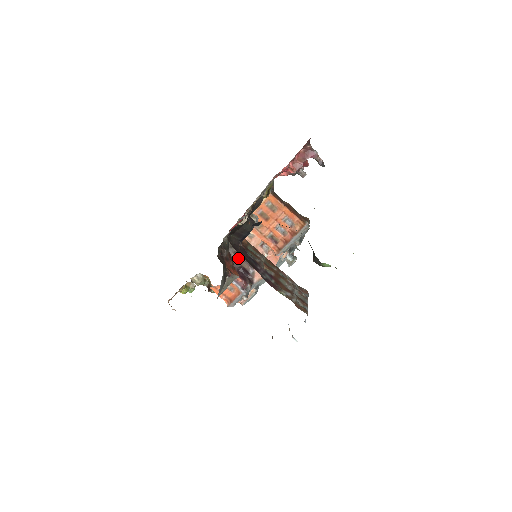
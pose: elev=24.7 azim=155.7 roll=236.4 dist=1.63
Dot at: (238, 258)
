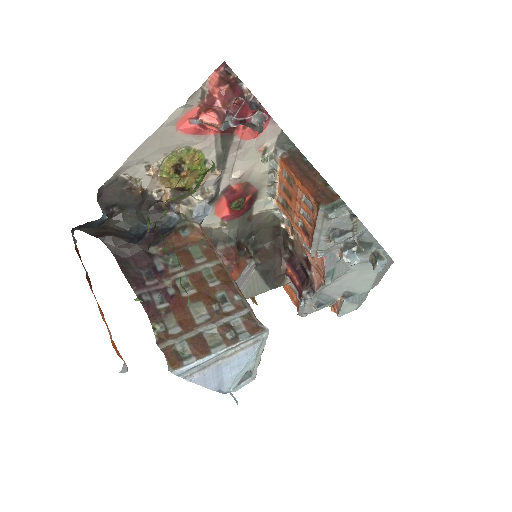
Dot at: (295, 251)
